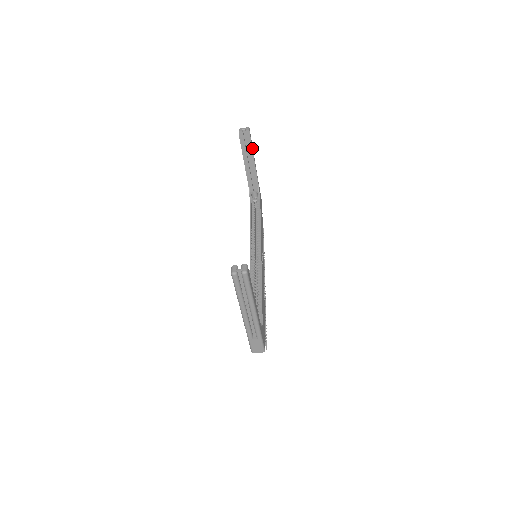
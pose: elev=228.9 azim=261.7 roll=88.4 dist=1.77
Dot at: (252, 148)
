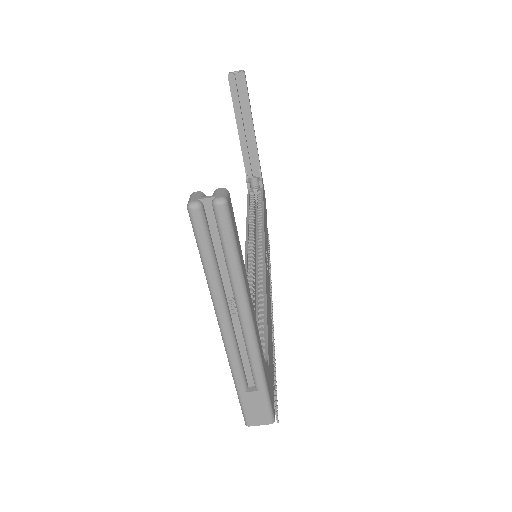
Dot at: (249, 103)
